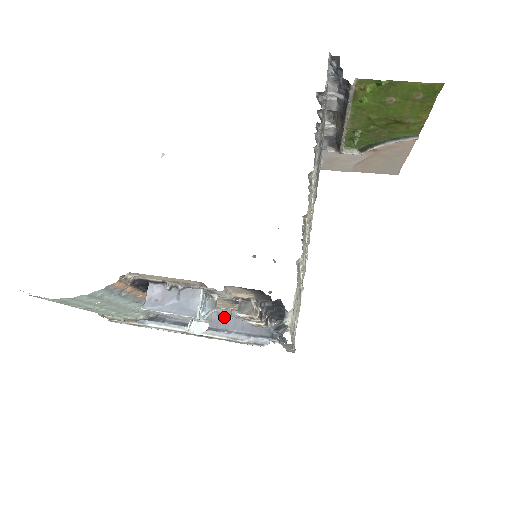
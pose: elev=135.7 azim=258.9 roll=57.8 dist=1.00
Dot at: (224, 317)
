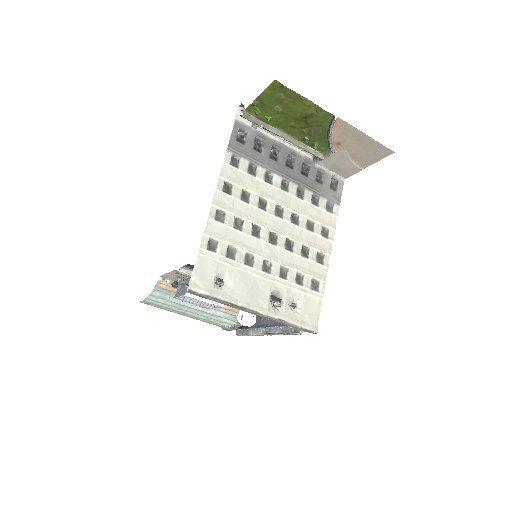
Dot at: occluded
